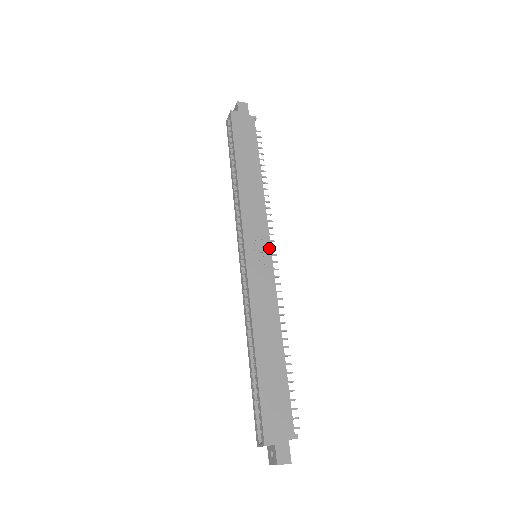
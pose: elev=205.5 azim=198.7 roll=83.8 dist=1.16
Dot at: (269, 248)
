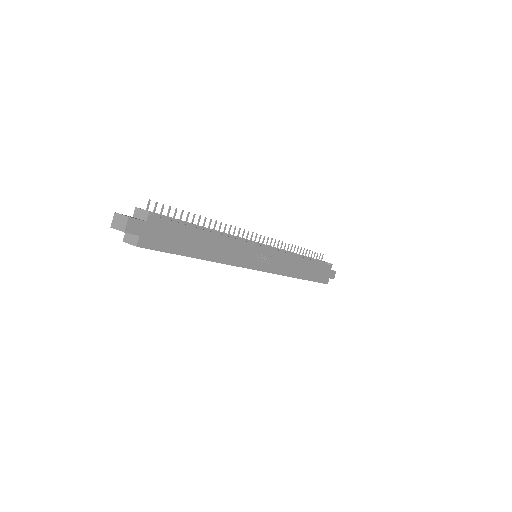
Dot at: (263, 248)
